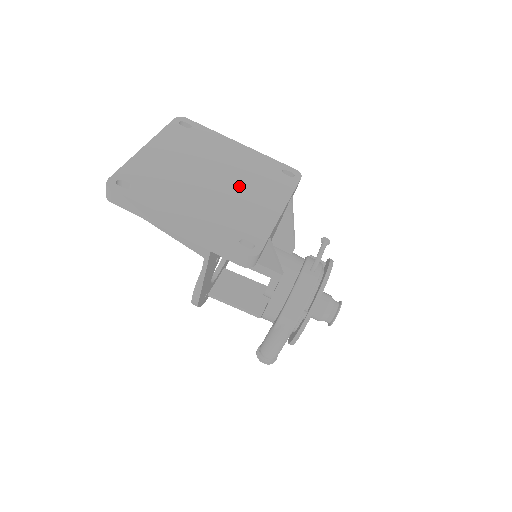
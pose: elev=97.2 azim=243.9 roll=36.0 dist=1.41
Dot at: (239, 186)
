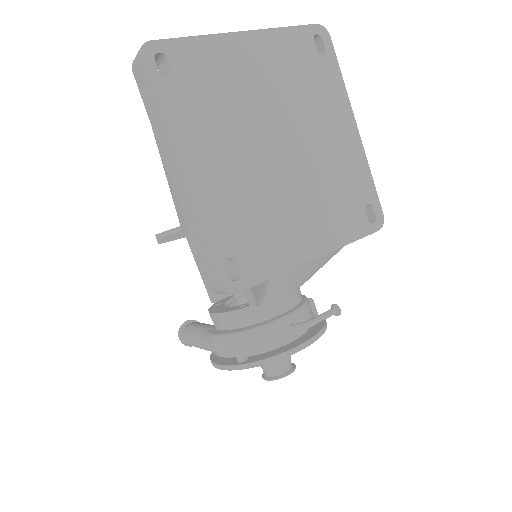
Dot at: (299, 184)
